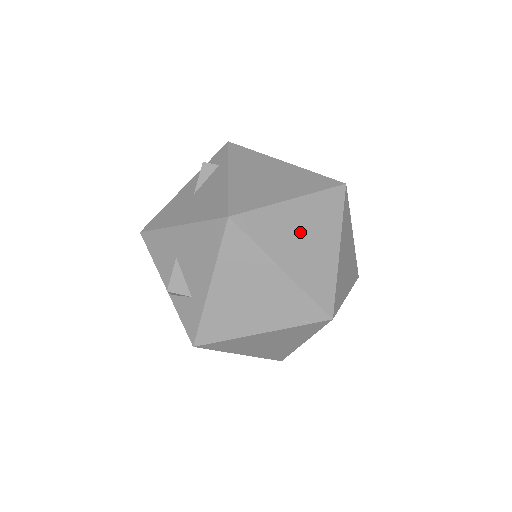
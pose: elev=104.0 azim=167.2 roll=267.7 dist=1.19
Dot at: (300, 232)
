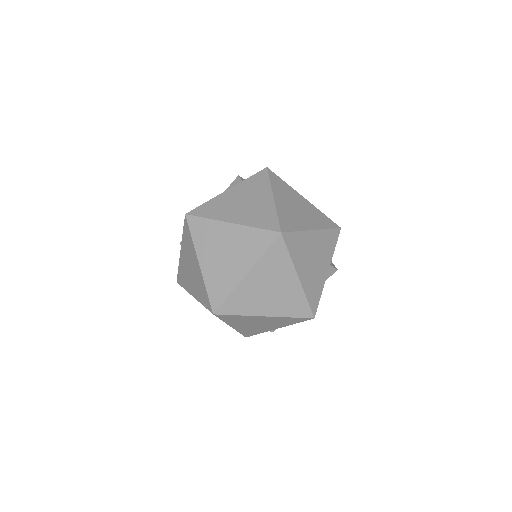
Dot at: (224, 247)
